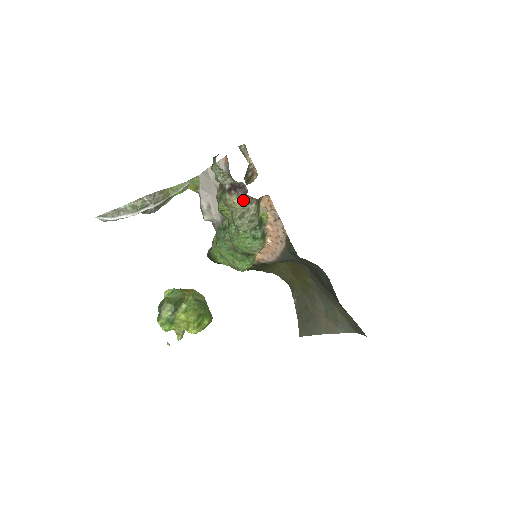
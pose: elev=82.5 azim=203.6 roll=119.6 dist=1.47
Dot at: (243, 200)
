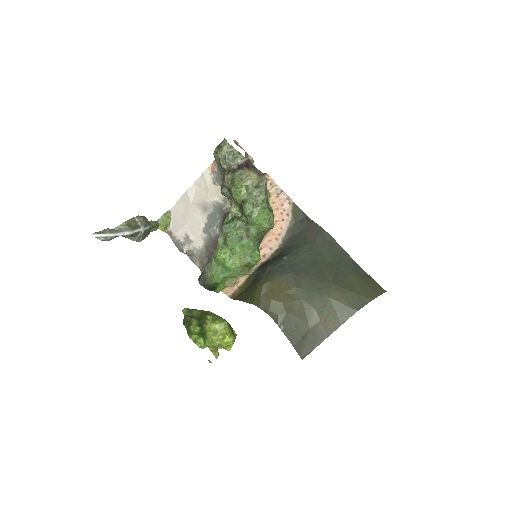
Dot at: (255, 172)
